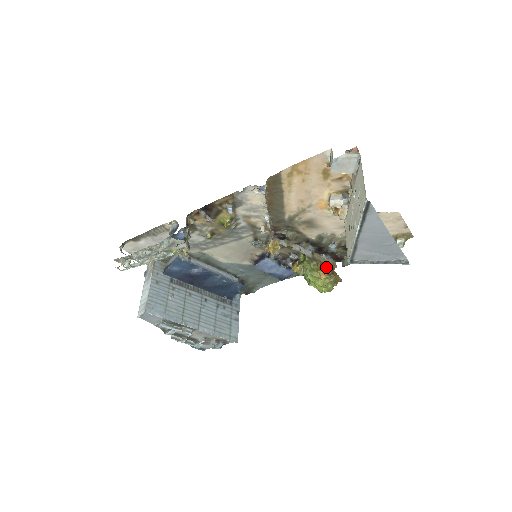
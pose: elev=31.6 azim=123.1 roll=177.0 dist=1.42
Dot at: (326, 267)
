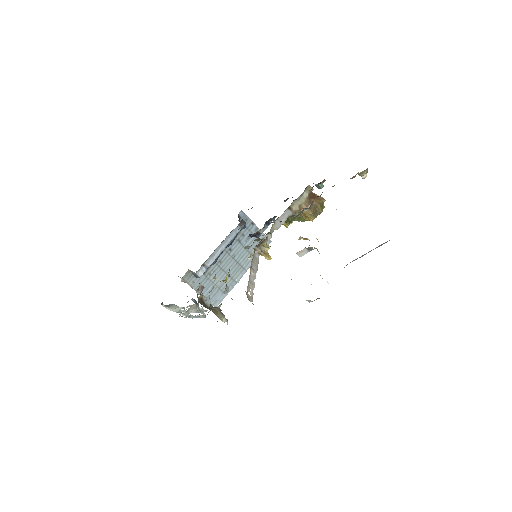
Dot at: (309, 213)
